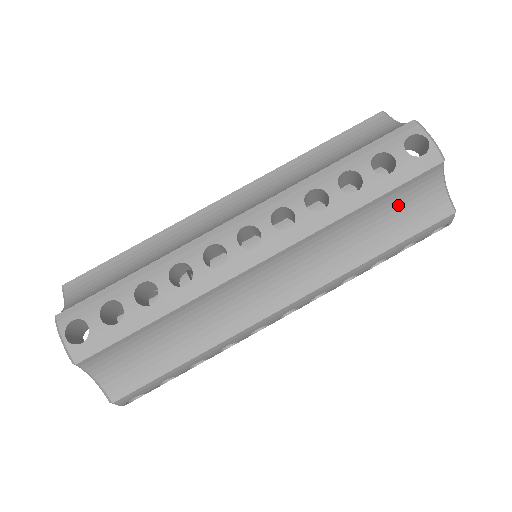
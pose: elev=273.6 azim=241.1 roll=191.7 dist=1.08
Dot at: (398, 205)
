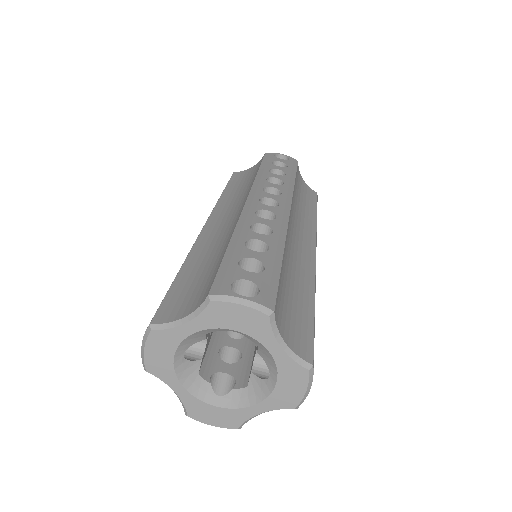
Dot at: (300, 188)
